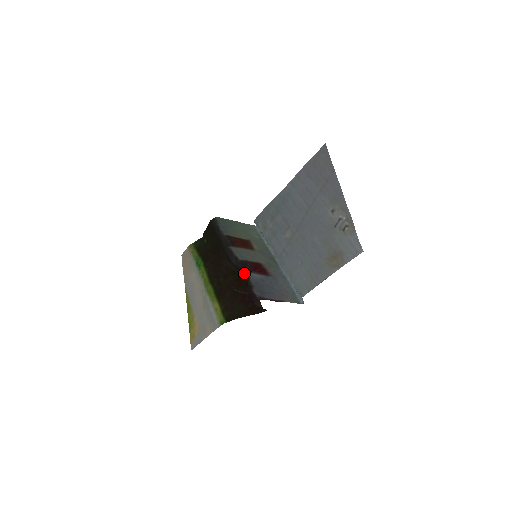
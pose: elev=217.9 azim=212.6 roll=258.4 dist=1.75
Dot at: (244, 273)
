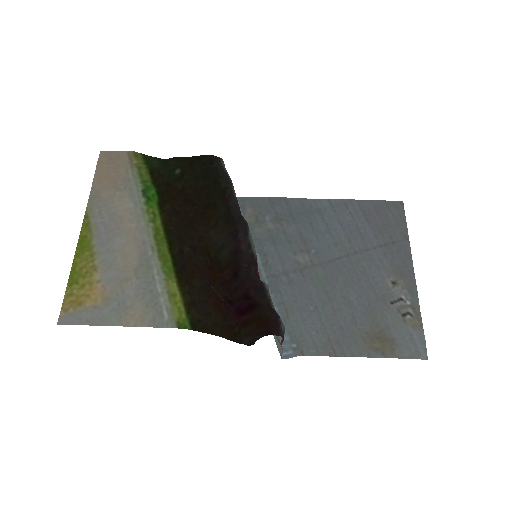
Dot at: (240, 270)
